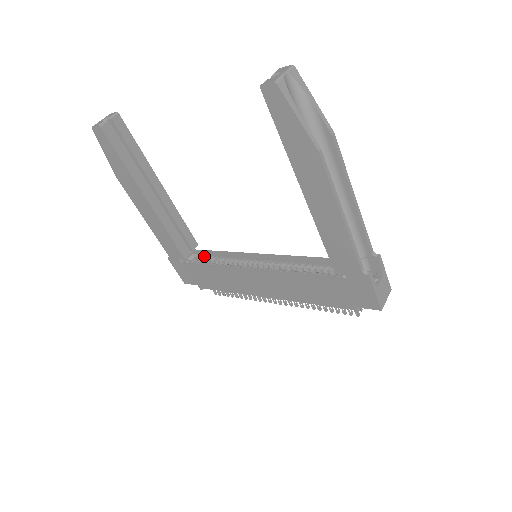
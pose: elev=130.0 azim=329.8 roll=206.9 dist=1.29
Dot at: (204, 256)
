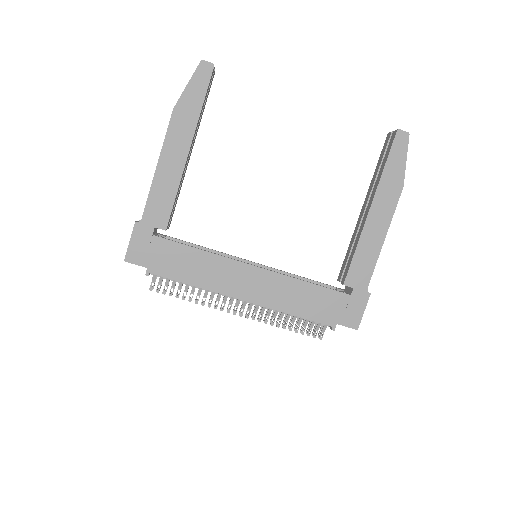
Dot at: occluded
